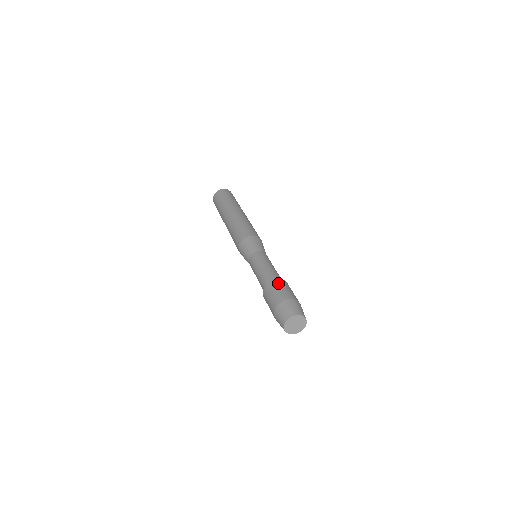
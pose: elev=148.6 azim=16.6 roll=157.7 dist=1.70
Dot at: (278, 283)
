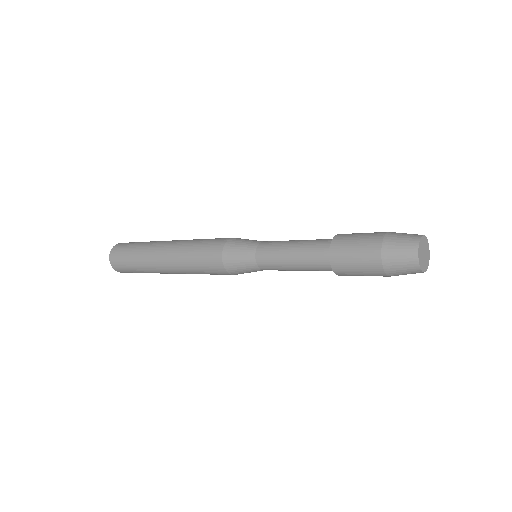
Dot at: occluded
